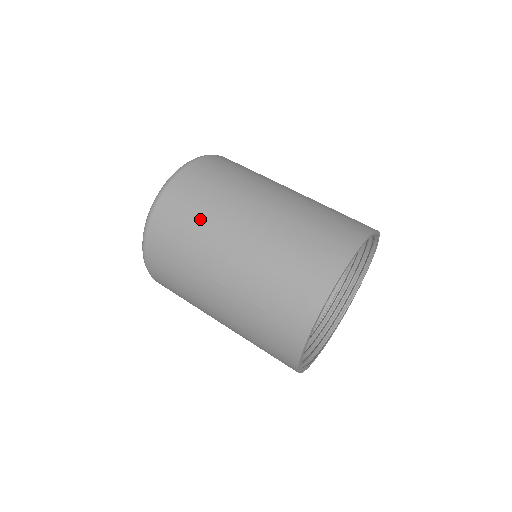
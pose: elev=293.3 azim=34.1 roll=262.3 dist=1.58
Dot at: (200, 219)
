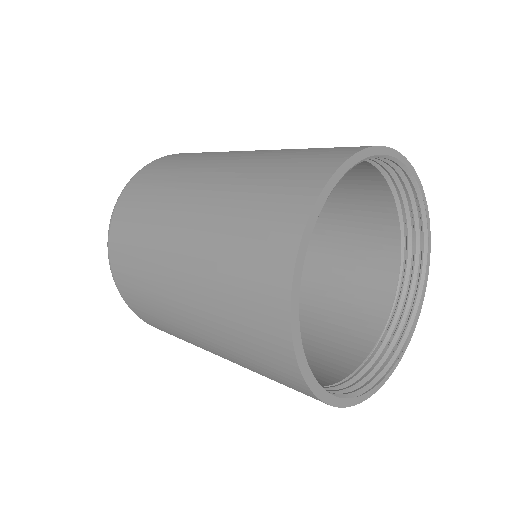
Dot at: (196, 157)
